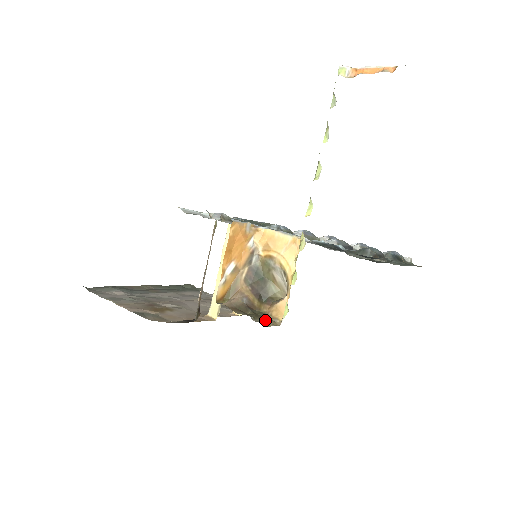
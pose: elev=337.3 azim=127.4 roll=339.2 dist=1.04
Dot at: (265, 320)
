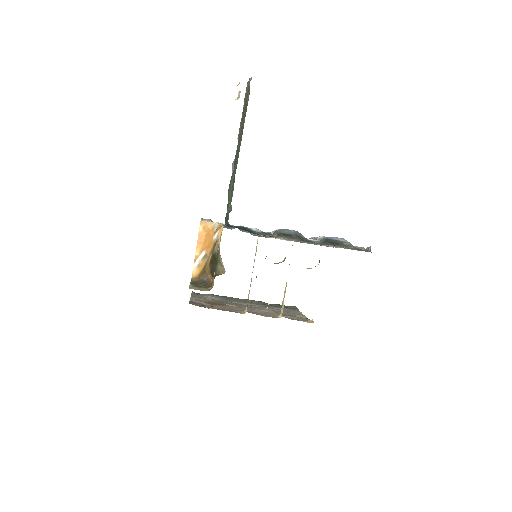
Dot at: (200, 288)
